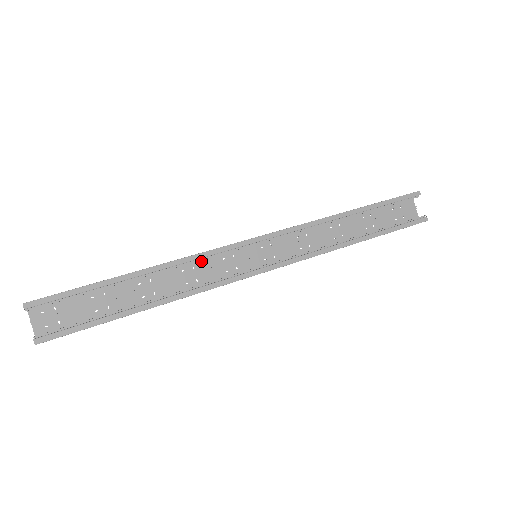
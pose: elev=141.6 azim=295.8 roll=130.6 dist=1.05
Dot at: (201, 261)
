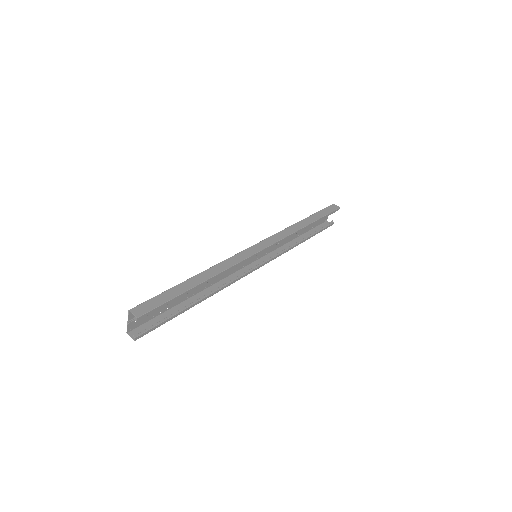
Dot at: occluded
